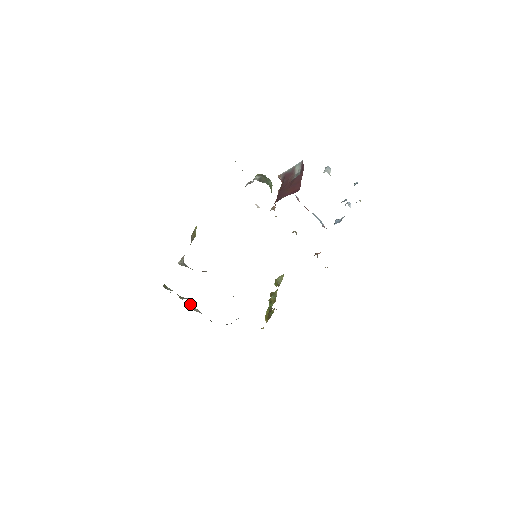
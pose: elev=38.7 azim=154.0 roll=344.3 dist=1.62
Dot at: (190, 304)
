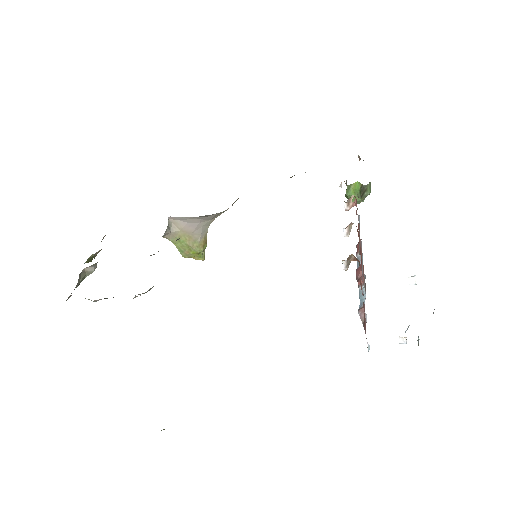
Dot at: (90, 267)
